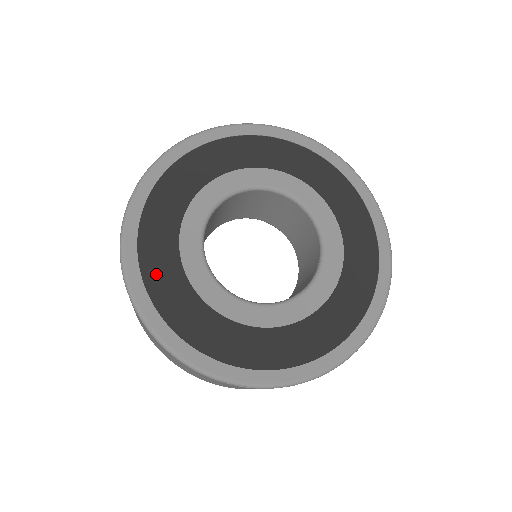
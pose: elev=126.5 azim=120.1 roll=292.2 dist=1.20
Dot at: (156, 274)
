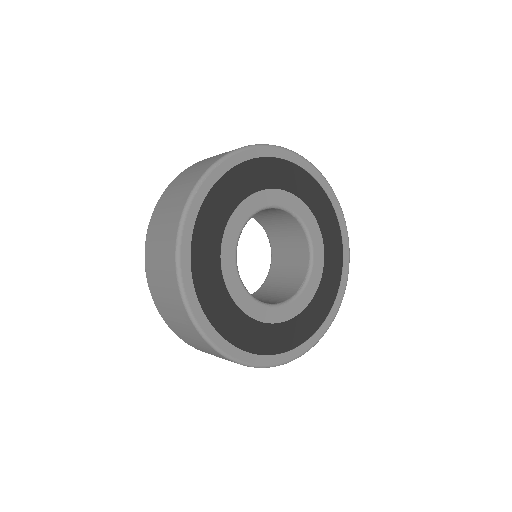
Dot at: (201, 267)
